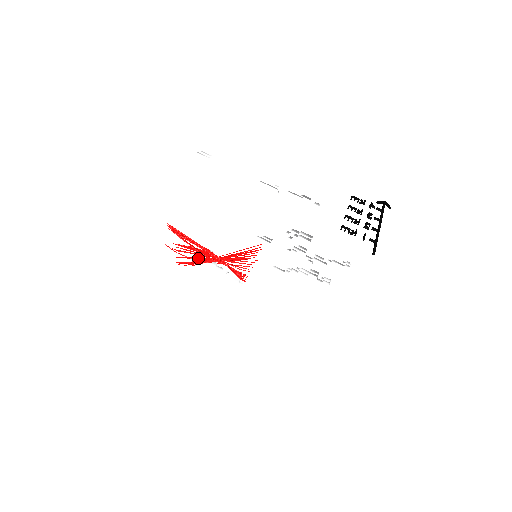
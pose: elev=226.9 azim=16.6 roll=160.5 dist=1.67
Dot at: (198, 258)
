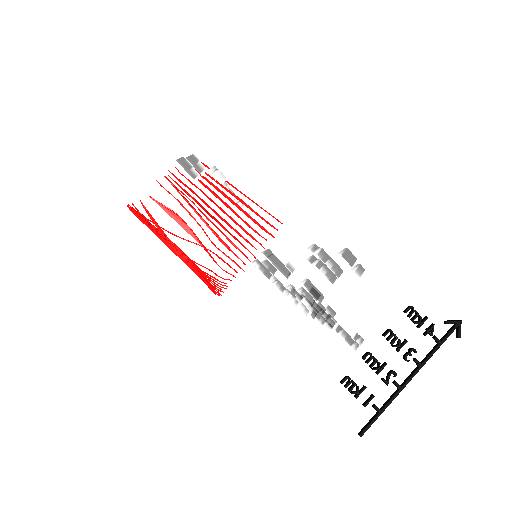
Dot at: (192, 198)
